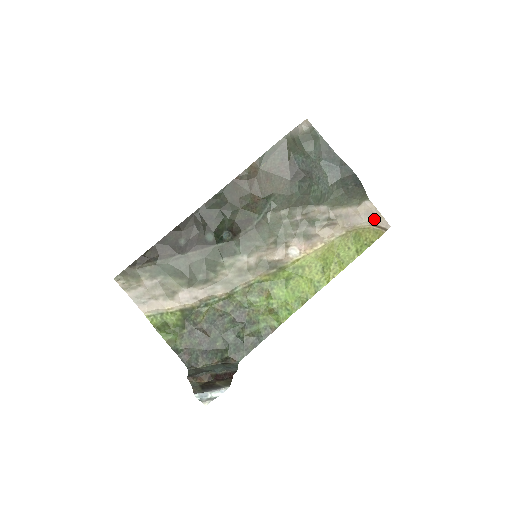
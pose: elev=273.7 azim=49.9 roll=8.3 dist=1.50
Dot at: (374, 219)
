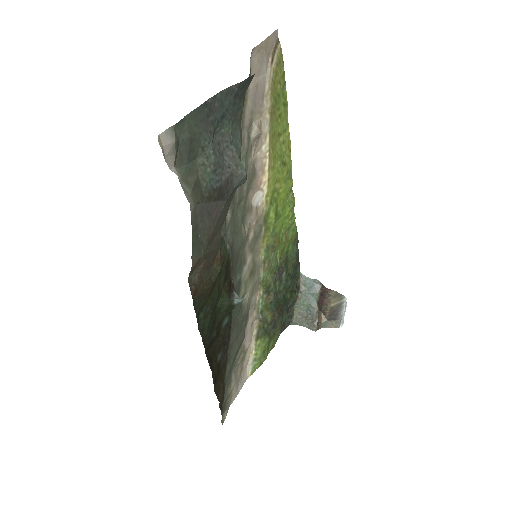
Dot at: (267, 55)
